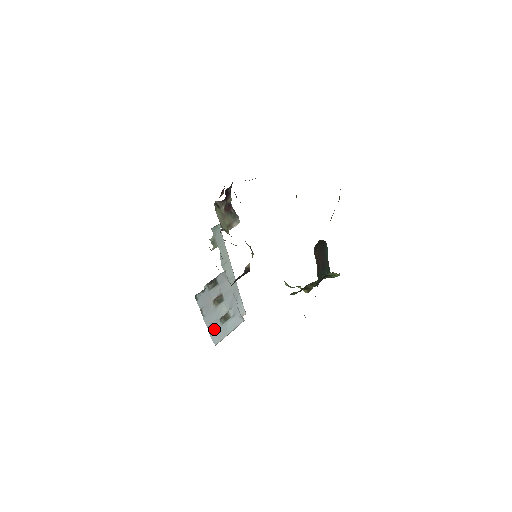
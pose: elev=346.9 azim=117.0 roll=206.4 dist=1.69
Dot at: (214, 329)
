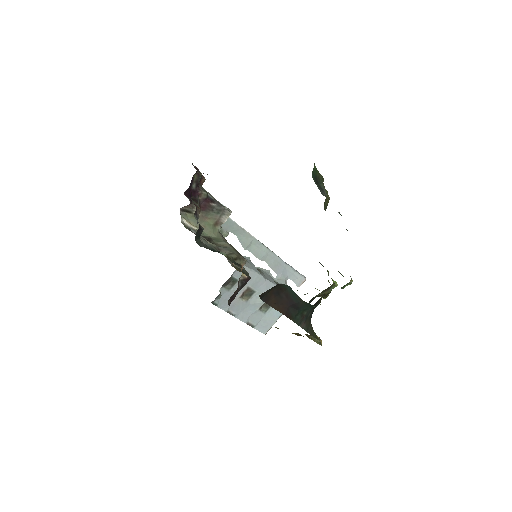
Dot at: (256, 321)
